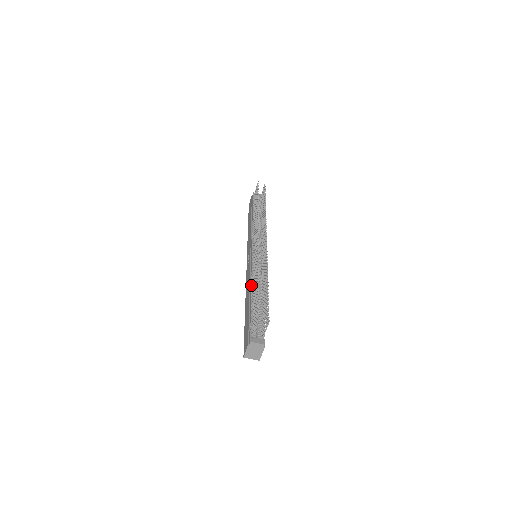
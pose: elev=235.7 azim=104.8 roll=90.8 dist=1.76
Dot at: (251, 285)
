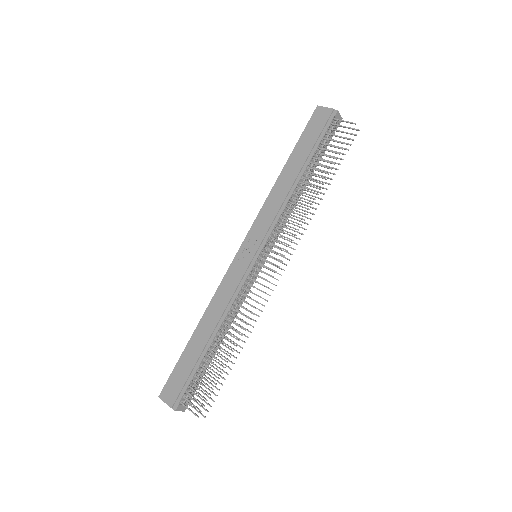
Dot at: (222, 324)
